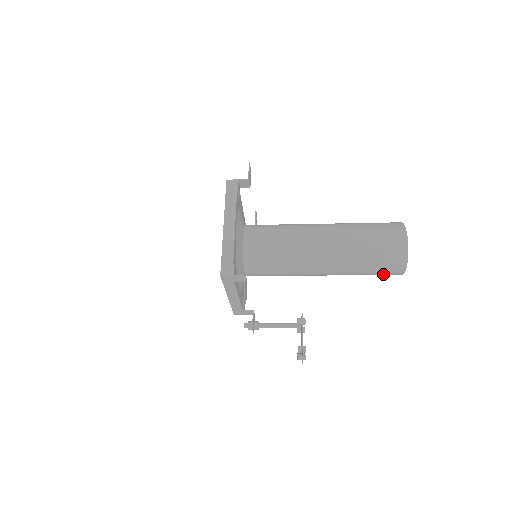
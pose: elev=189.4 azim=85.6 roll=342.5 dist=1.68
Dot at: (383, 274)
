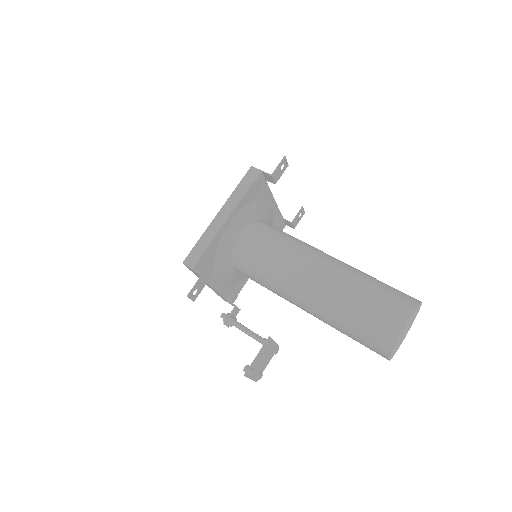
Dot at: (367, 347)
